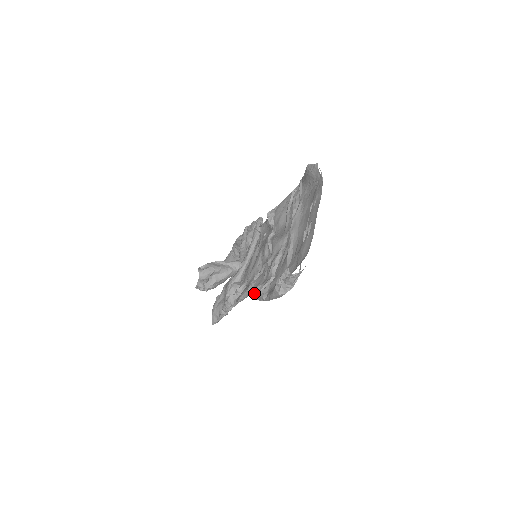
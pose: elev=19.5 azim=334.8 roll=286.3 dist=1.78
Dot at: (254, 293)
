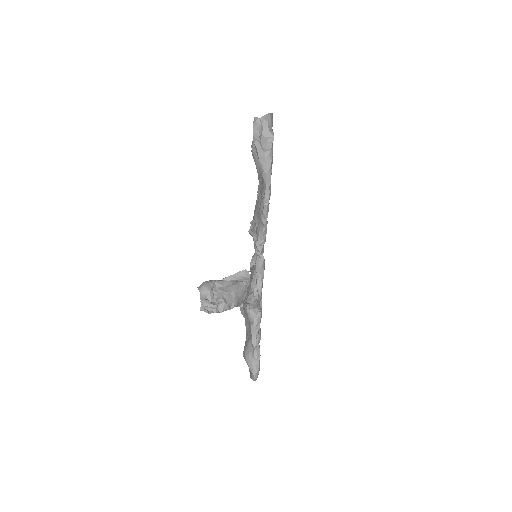
Dot at: (258, 228)
